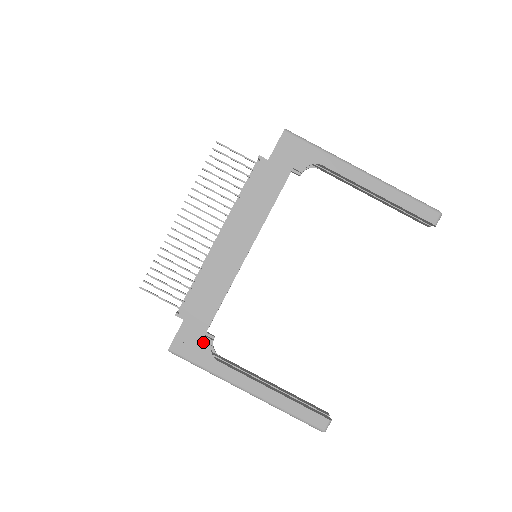
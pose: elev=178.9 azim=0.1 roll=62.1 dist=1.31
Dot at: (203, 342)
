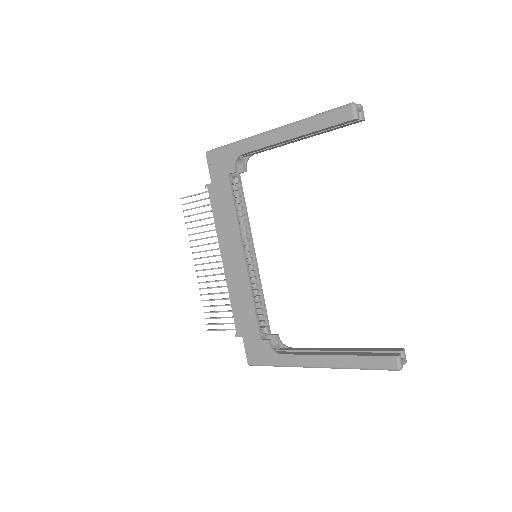
Dot at: (263, 346)
